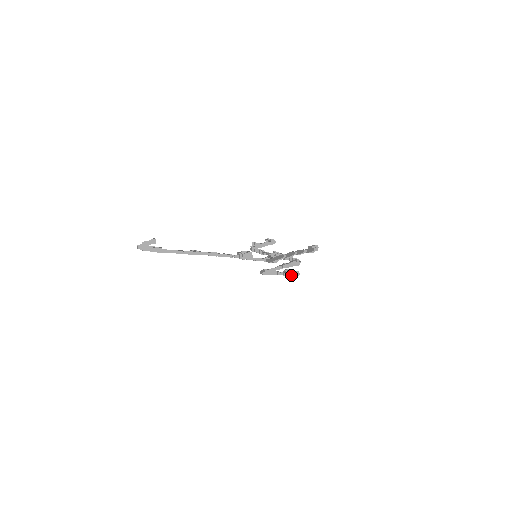
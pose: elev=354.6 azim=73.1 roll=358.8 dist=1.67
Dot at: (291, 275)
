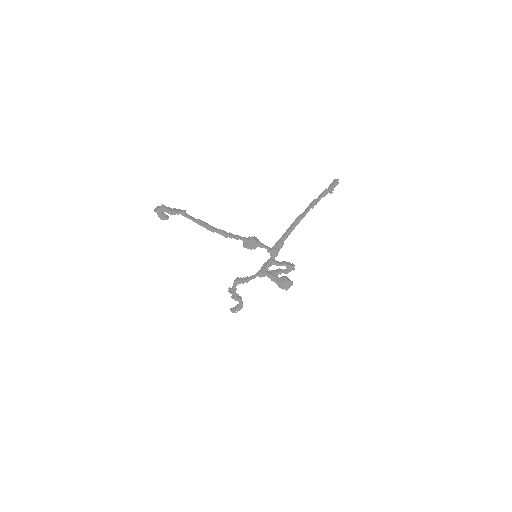
Dot at: (287, 279)
